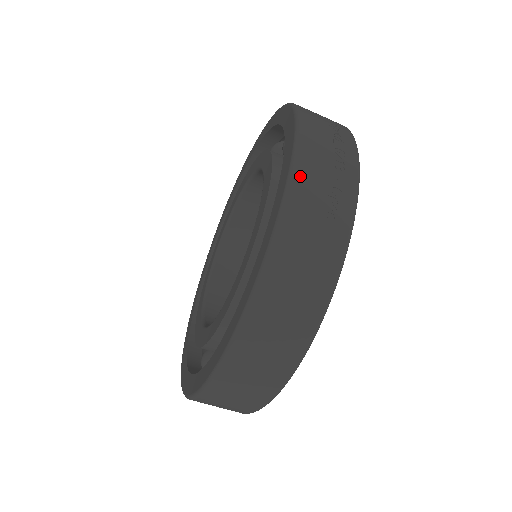
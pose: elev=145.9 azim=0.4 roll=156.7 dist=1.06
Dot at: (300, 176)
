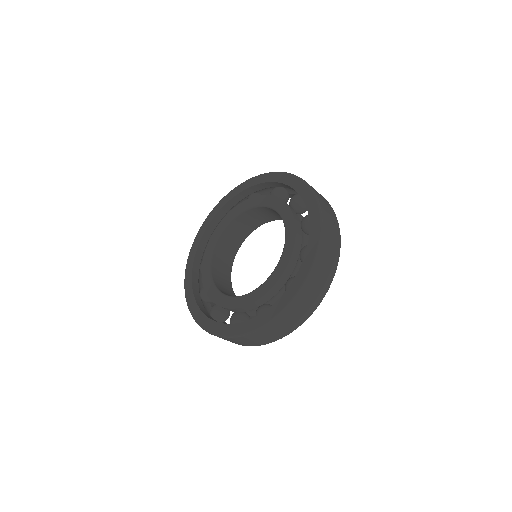
Dot at: (322, 205)
